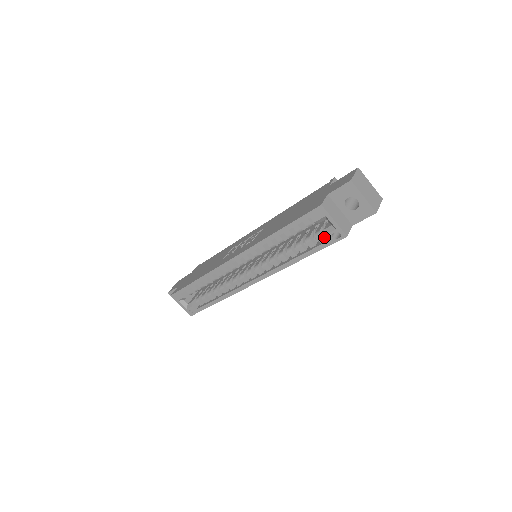
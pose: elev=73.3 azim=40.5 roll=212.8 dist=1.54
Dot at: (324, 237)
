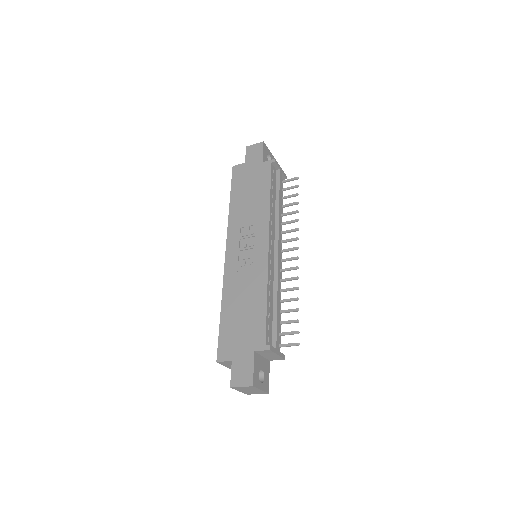
Dot at: occluded
